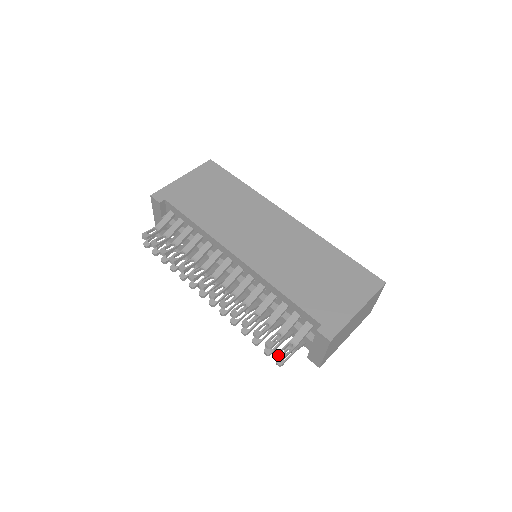
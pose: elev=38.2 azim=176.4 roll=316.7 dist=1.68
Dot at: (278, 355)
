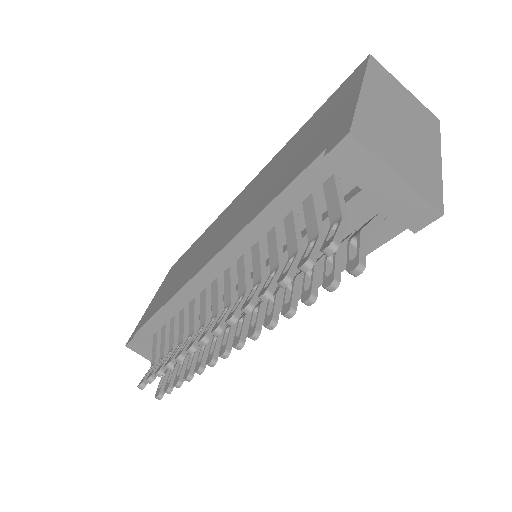
Dot at: (322, 250)
